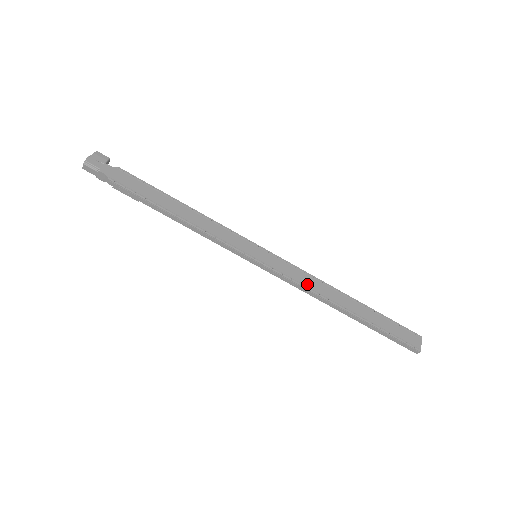
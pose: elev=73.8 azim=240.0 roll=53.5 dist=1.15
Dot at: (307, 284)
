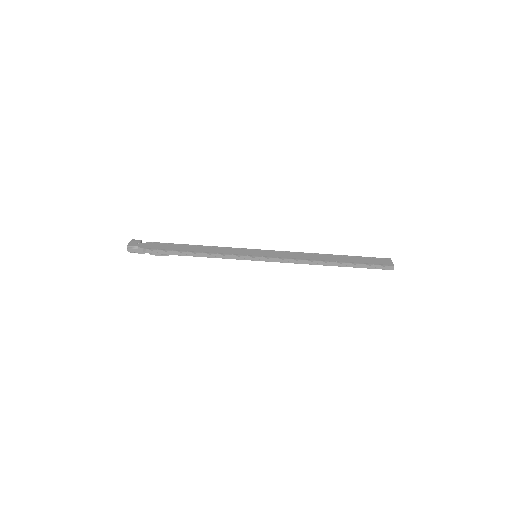
Dot at: (296, 257)
